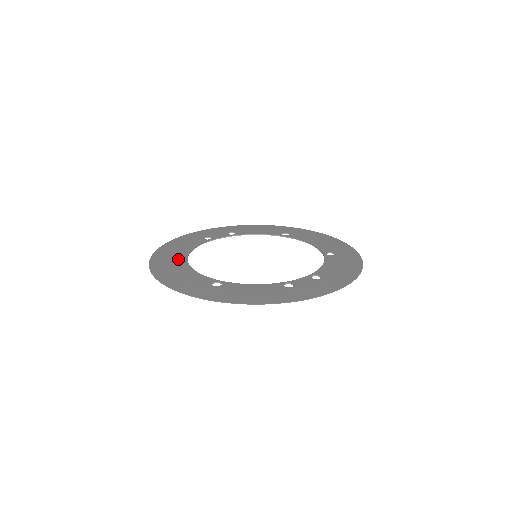
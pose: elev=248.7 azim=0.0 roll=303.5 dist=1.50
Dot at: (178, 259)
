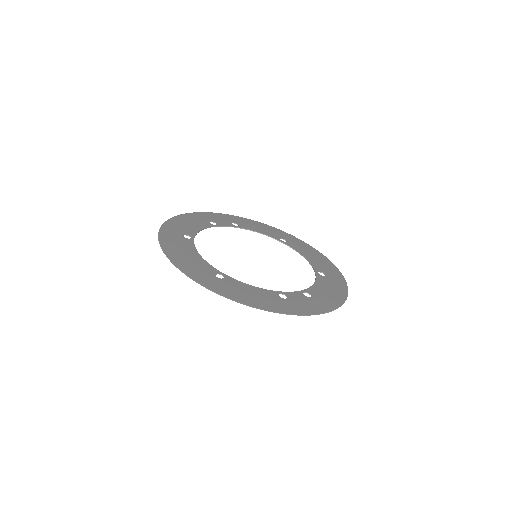
Dot at: (185, 238)
